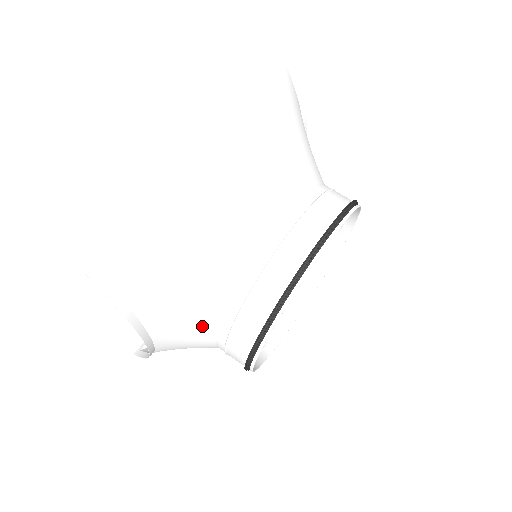
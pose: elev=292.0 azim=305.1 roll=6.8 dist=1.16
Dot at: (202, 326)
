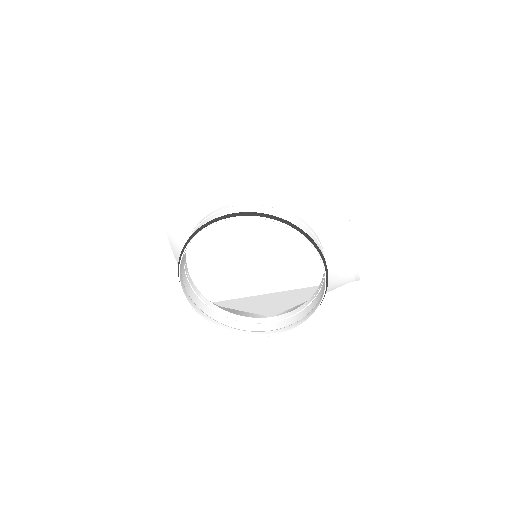
Dot at: occluded
